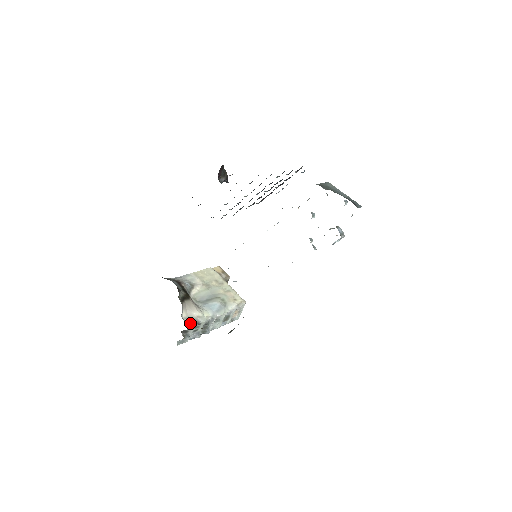
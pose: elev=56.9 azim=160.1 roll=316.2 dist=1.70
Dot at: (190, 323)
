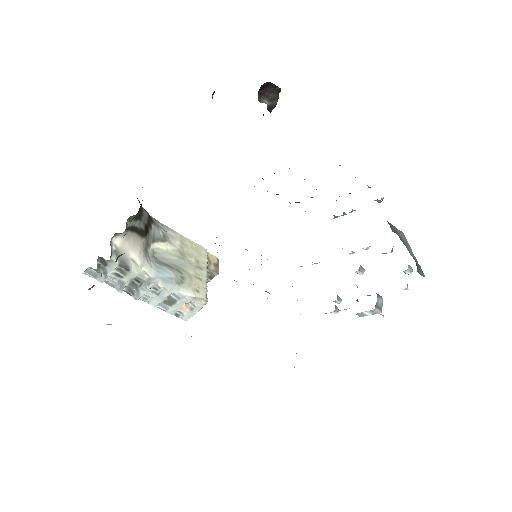
Dot at: occluded
